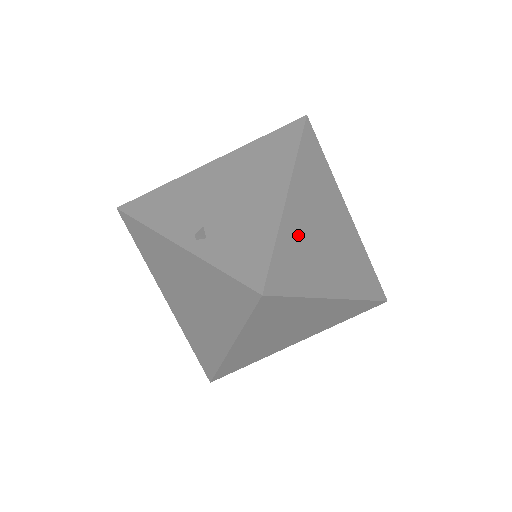
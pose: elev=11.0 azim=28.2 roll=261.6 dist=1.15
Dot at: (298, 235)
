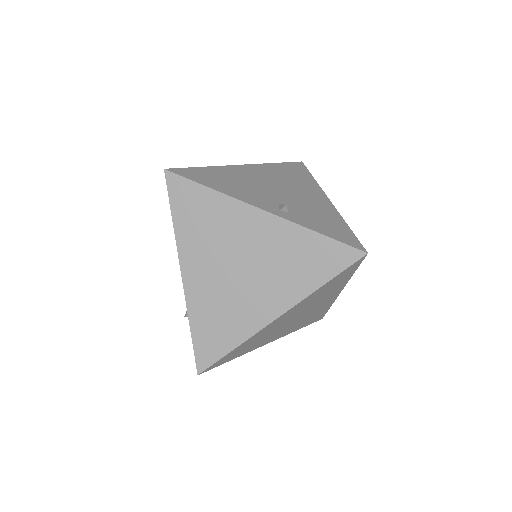
Dot at: occluded
